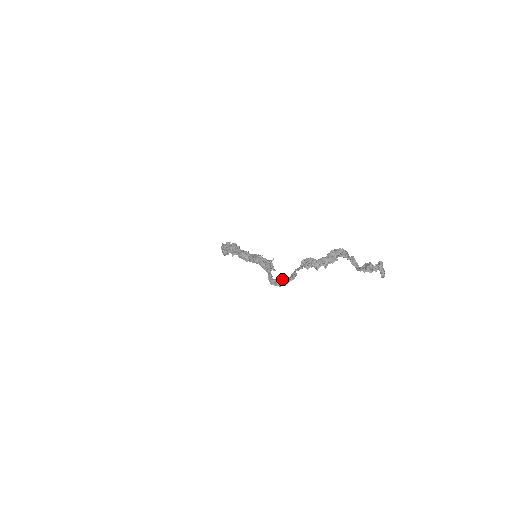
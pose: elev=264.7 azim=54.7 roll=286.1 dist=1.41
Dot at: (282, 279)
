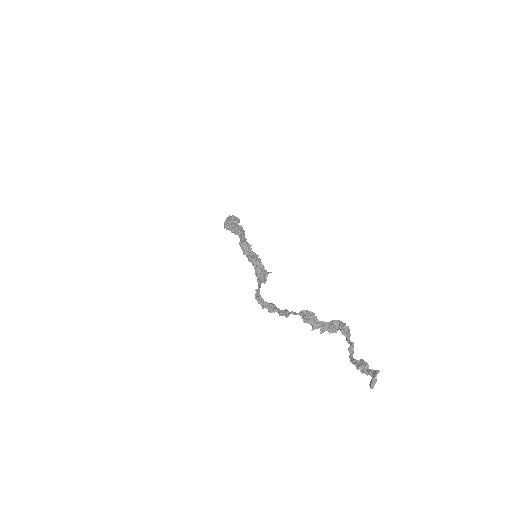
Dot at: (270, 303)
